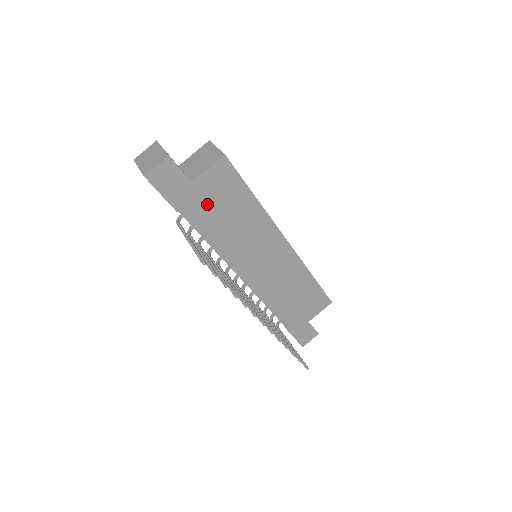
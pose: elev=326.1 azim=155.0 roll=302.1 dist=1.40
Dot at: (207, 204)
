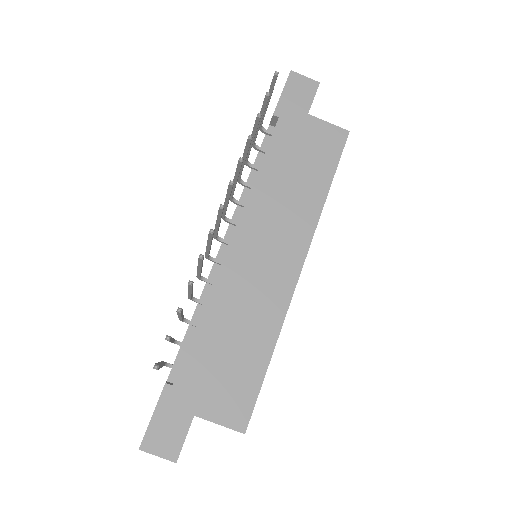
Dot at: (296, 140)
